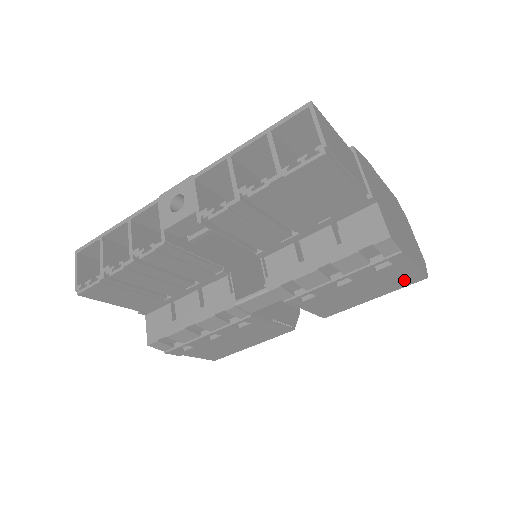
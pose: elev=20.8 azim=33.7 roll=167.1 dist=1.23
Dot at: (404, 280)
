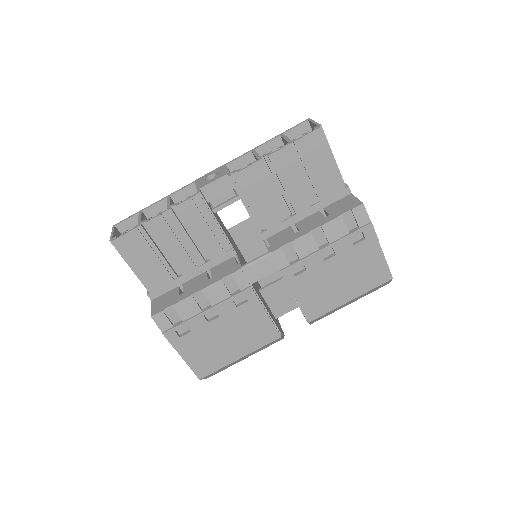
Dot at: (375, 274)
